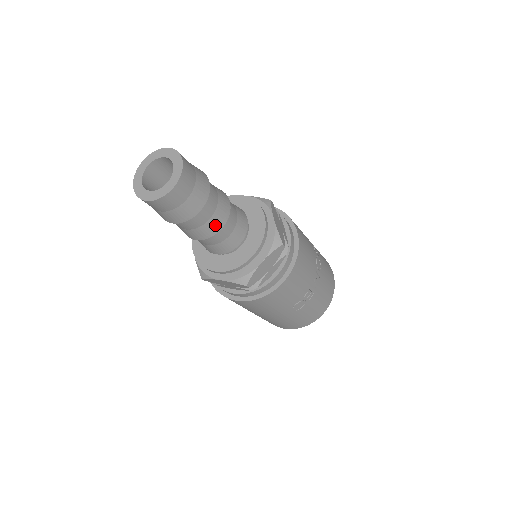
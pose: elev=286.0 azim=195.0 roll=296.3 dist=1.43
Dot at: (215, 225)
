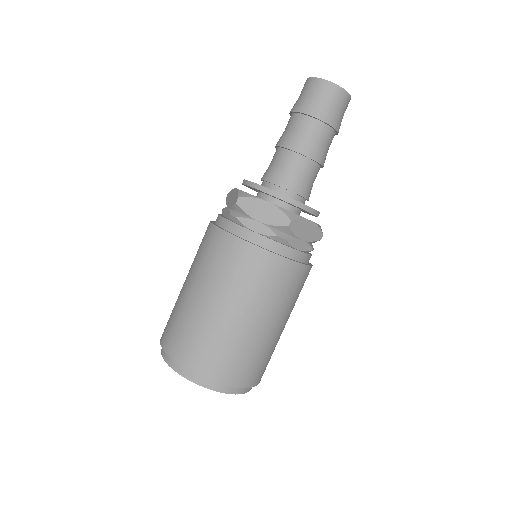
Dot at: occluded
